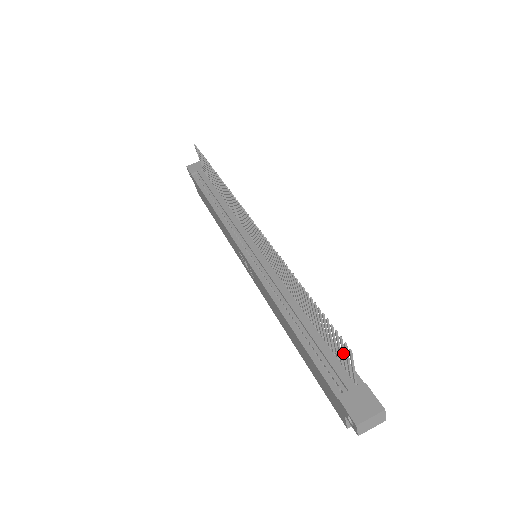
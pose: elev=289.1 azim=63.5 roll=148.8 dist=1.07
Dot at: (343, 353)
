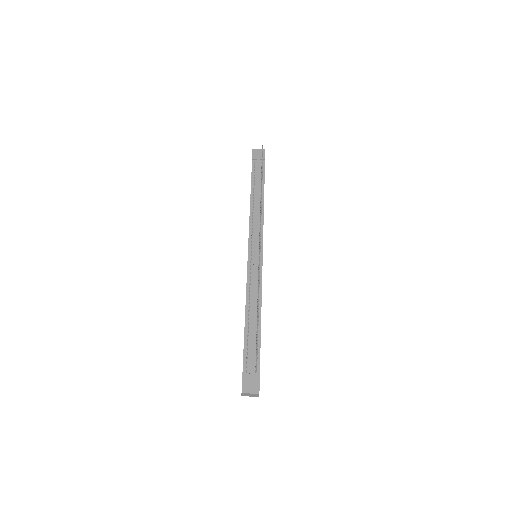
Dot at: occluded
